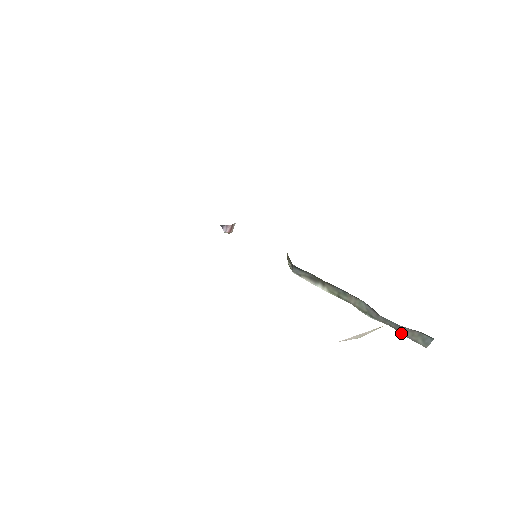
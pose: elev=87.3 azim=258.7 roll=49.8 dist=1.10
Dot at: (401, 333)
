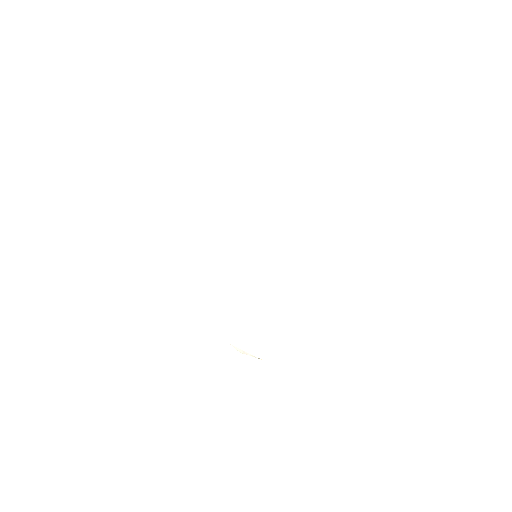
Dot at: occluded
